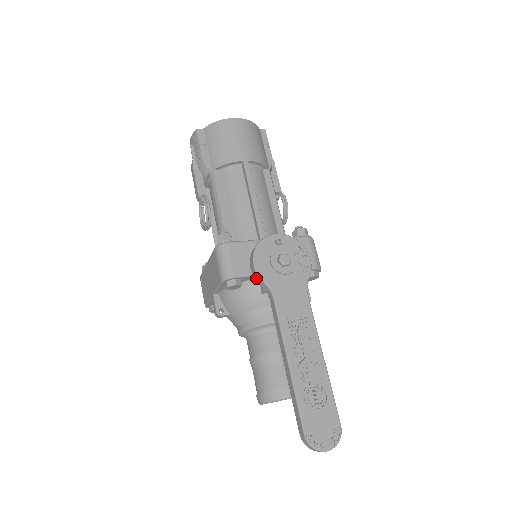
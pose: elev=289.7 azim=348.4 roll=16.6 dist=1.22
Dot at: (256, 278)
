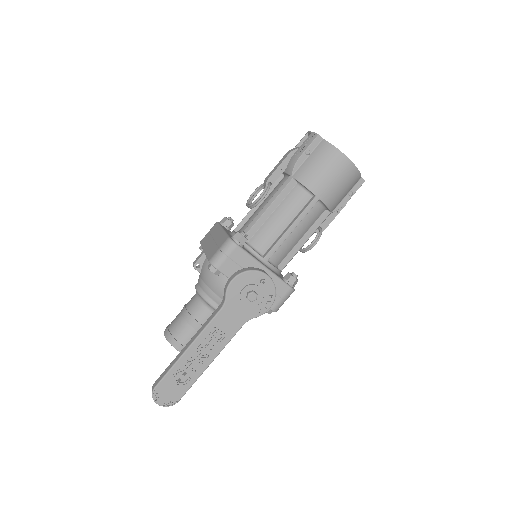
Dot at: (225, 287)
